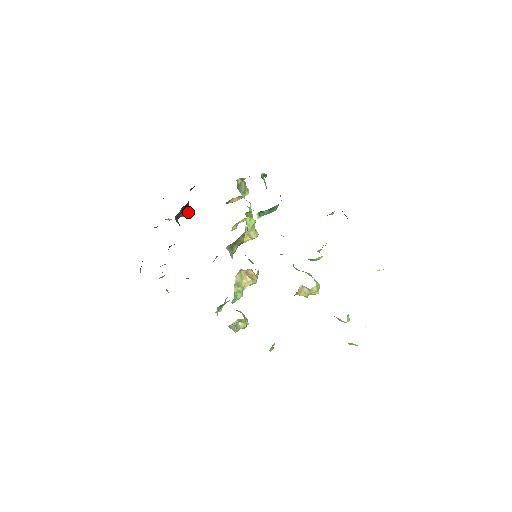
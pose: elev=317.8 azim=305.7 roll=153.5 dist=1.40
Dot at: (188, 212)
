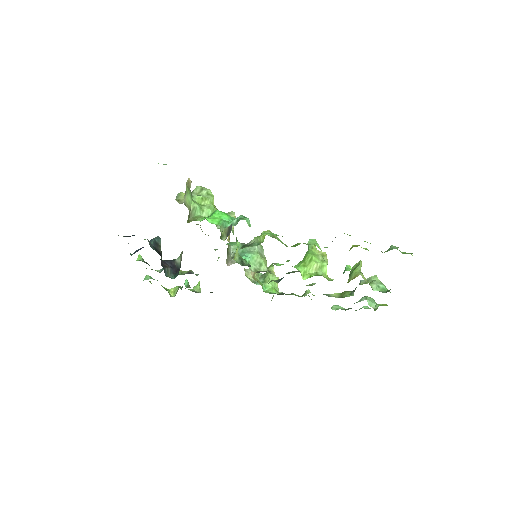
Dot at: (160, 245)
